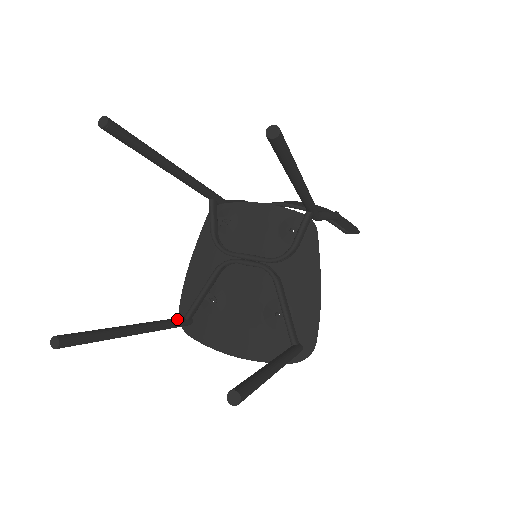
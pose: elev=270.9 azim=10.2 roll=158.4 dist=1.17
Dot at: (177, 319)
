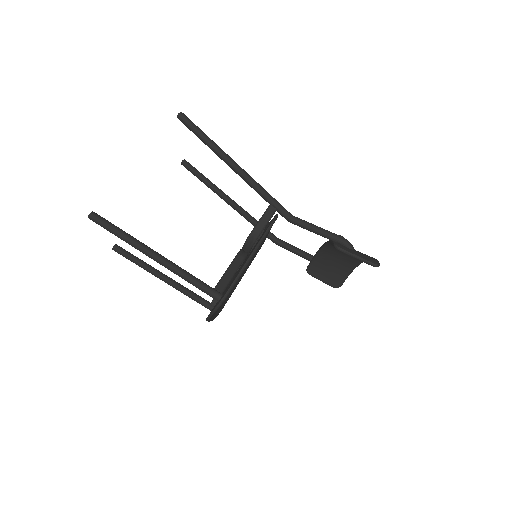
Dot at: (203, 298)
